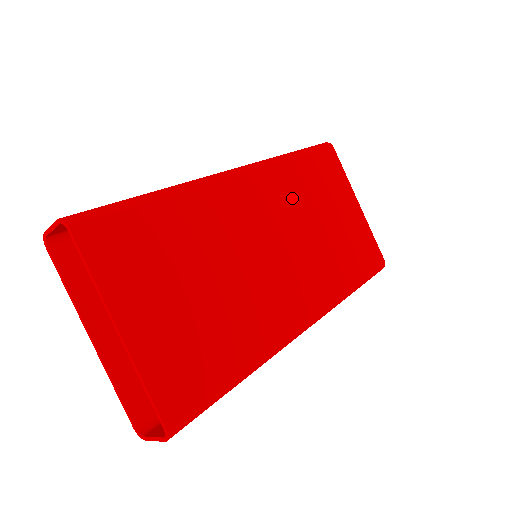
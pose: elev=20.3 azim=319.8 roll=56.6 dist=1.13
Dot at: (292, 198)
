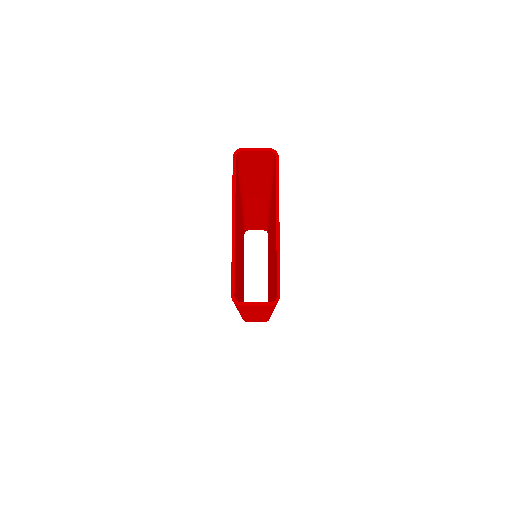
Dot at: occluded
